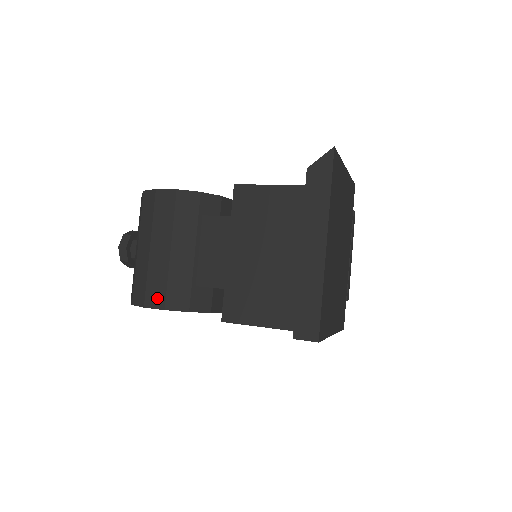
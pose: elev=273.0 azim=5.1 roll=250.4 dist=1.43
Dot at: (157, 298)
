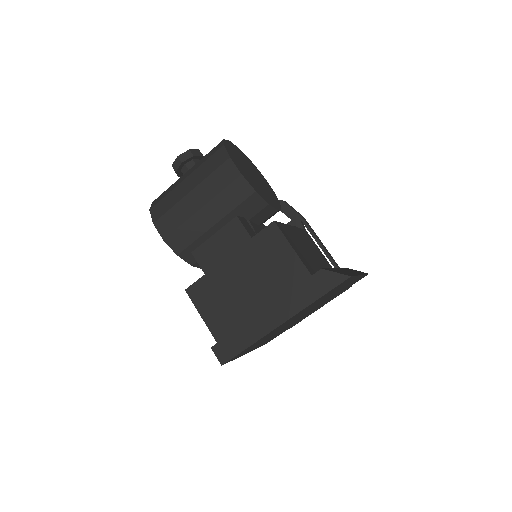
Dot at: (166, 228)
